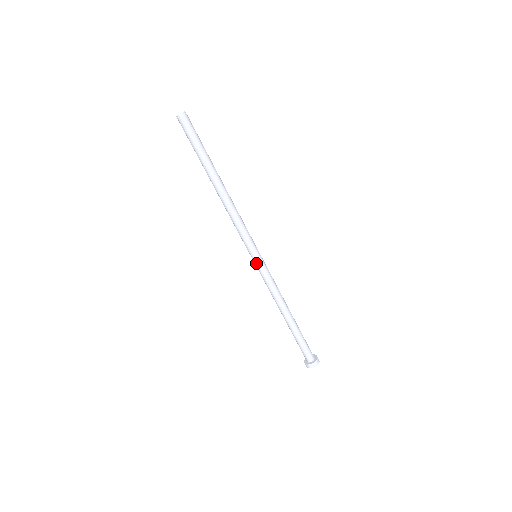
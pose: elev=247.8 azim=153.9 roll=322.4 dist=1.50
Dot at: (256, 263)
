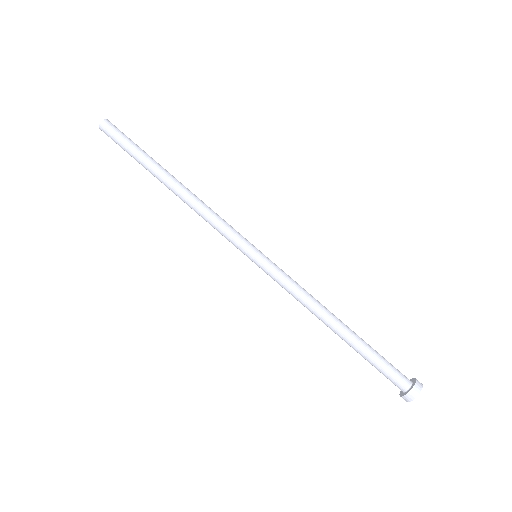
Dot at: (259, 263)
